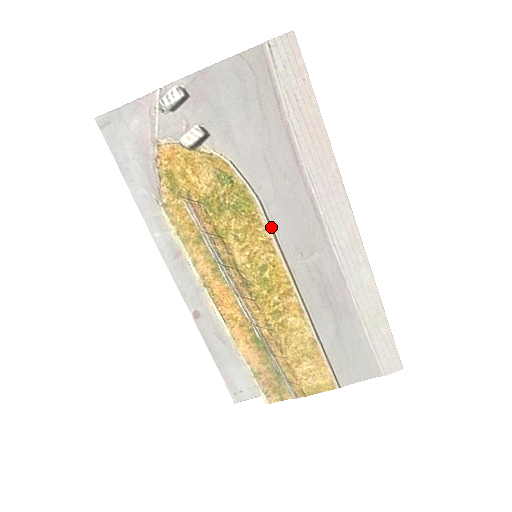
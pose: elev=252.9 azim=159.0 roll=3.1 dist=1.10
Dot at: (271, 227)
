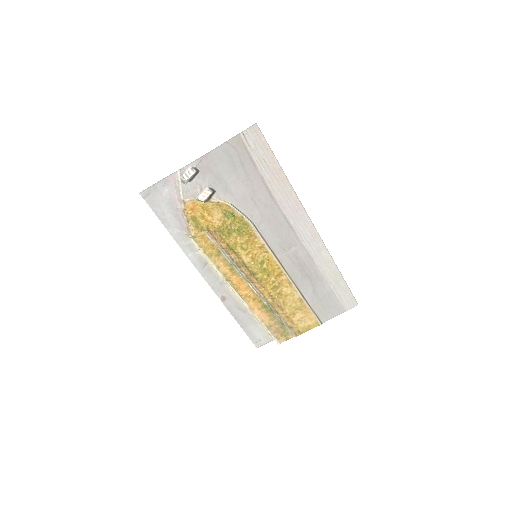
Dot at: (263, 238)
